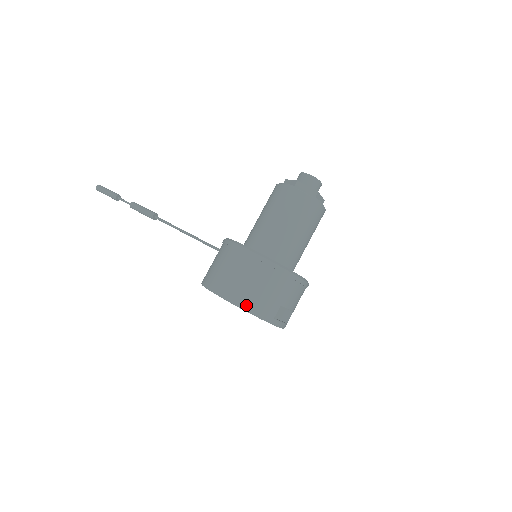
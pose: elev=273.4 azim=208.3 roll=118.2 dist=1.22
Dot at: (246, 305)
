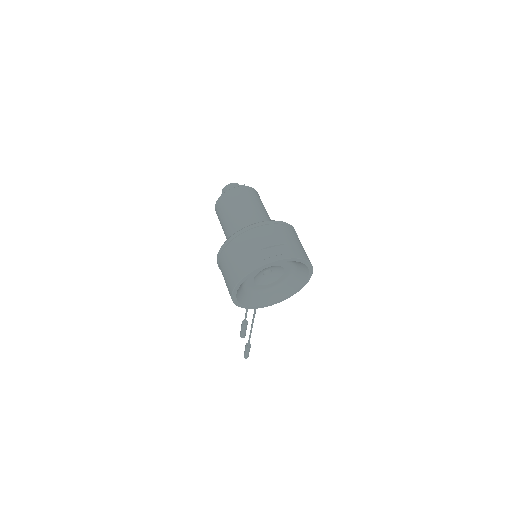
Dot at: (238, 278)
